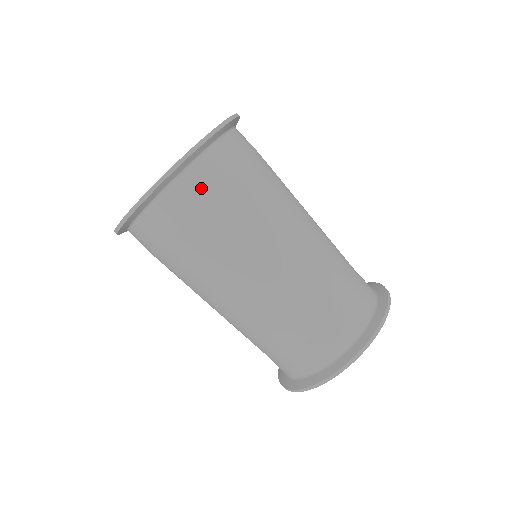
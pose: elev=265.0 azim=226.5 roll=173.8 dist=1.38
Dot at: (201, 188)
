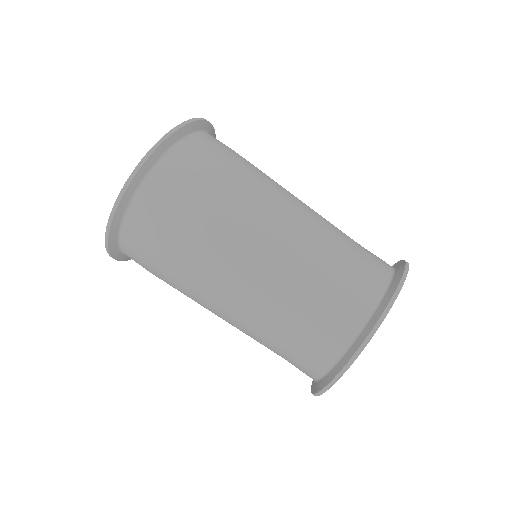
Dot at: (150, 214)
